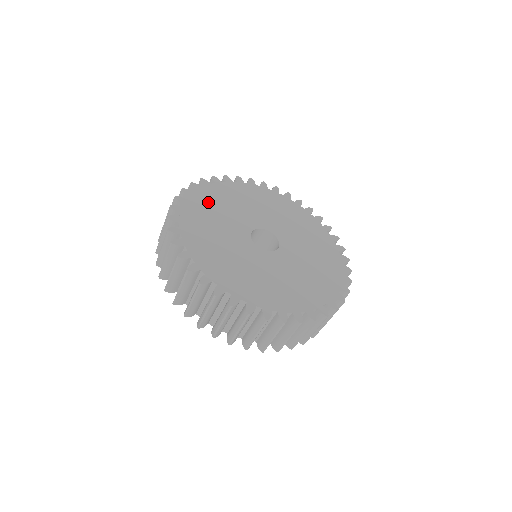
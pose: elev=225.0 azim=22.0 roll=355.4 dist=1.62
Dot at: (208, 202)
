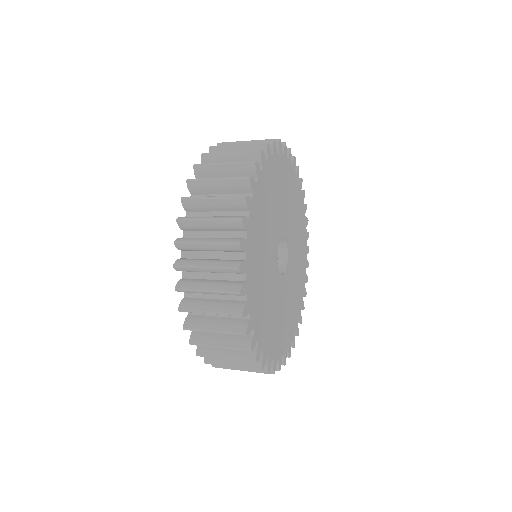
Dot at: (278, 175)
